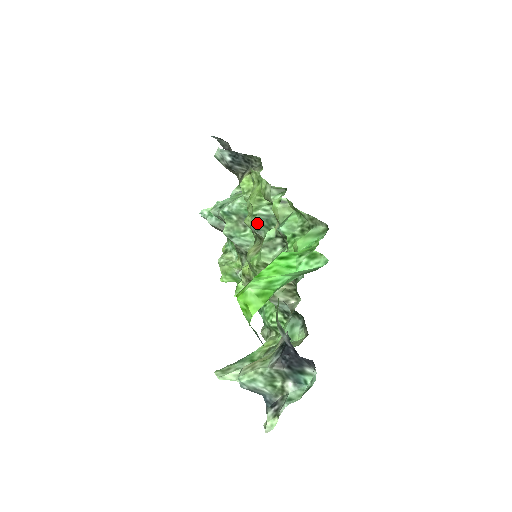
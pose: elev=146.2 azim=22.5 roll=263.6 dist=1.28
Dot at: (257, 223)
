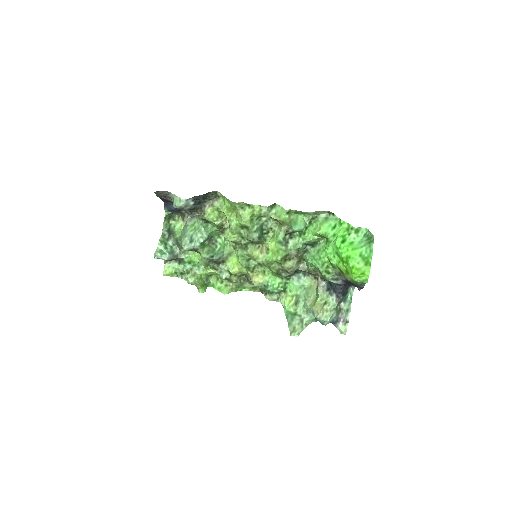
Dot at: (259, 235)
